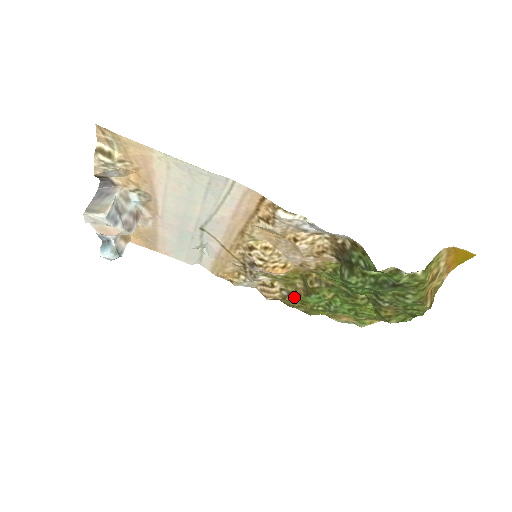
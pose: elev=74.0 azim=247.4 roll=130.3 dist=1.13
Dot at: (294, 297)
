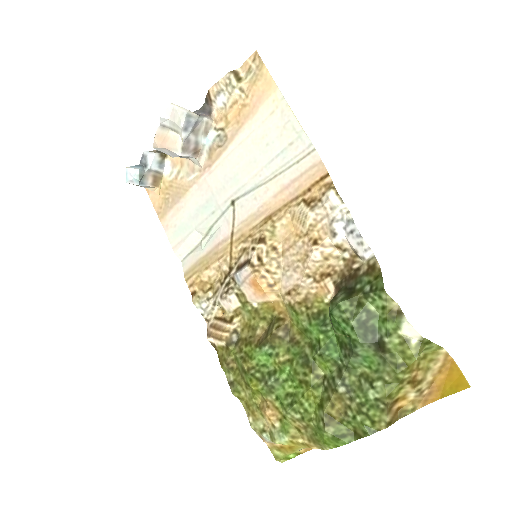
Dot at: (241, 346)
